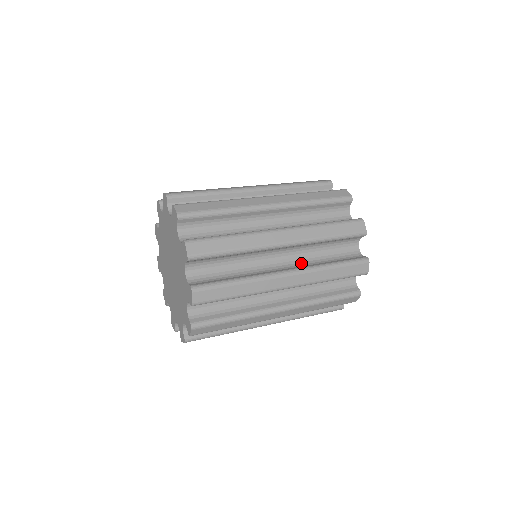
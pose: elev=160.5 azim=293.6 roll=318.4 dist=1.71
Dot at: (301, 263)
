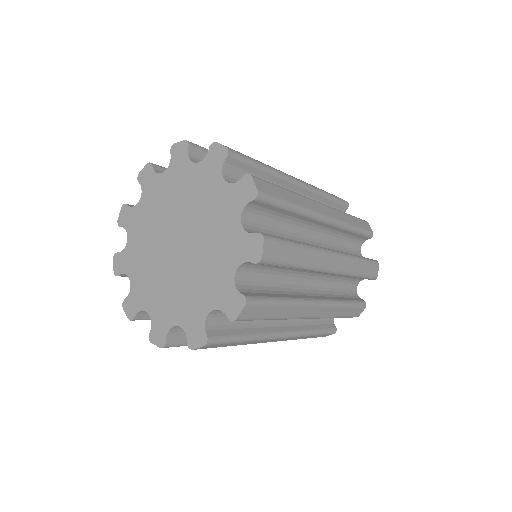
Dot at: occluded
